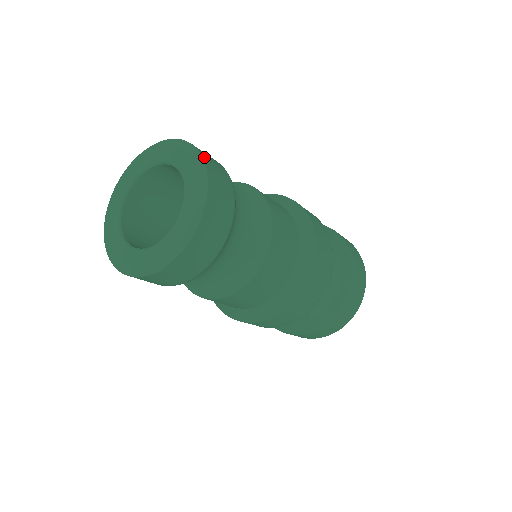
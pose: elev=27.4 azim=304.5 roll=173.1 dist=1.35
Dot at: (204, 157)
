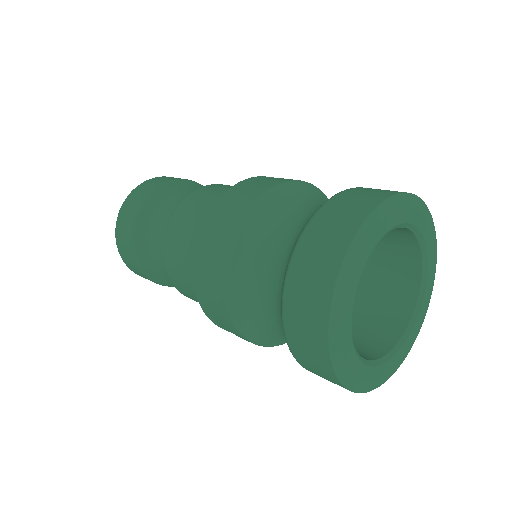
Dot at: occluded
